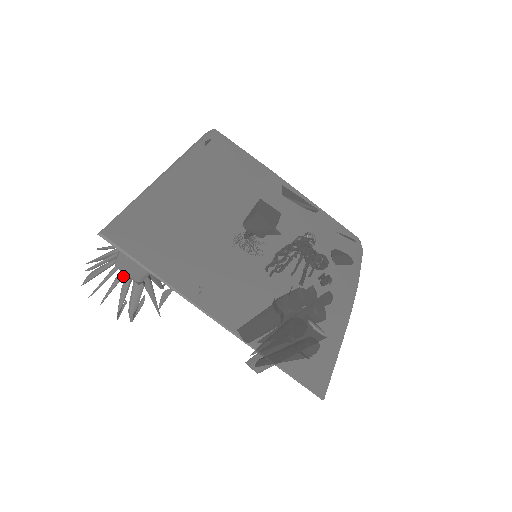
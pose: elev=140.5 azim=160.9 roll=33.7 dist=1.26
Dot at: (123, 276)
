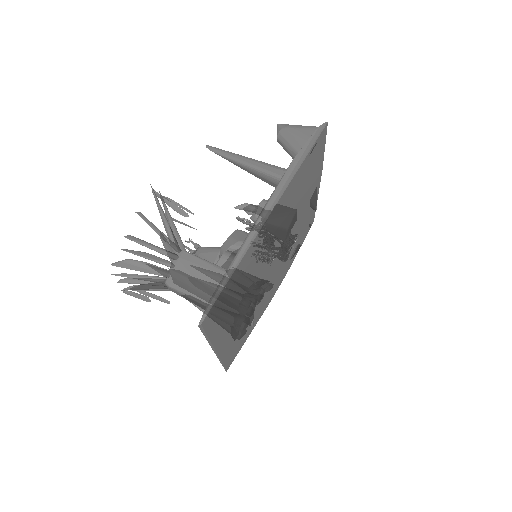
Dot at: (163, 285)
